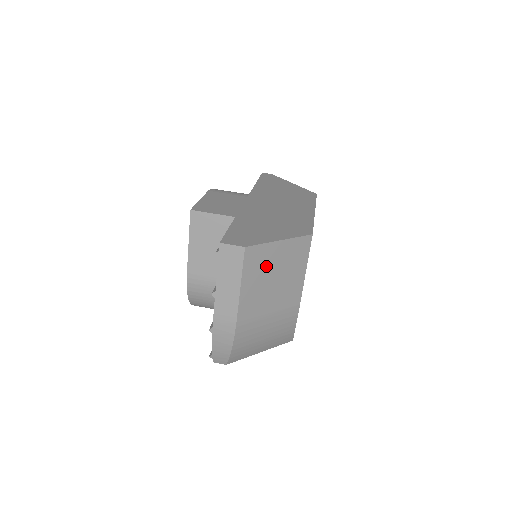
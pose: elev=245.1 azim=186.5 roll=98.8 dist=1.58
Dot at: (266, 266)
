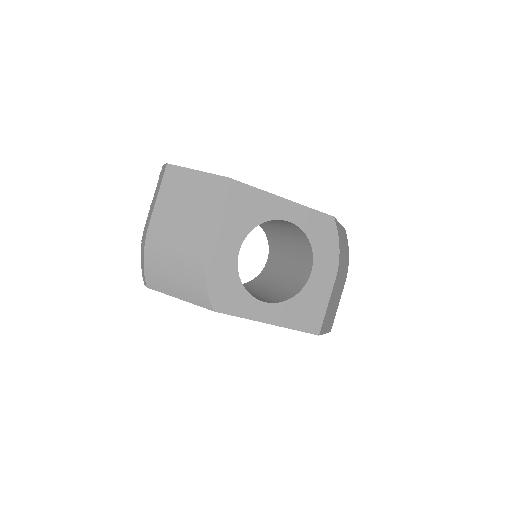
Dot at: (181, 188)
